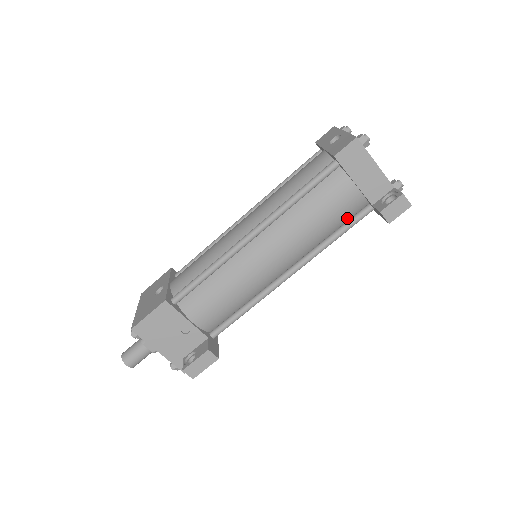
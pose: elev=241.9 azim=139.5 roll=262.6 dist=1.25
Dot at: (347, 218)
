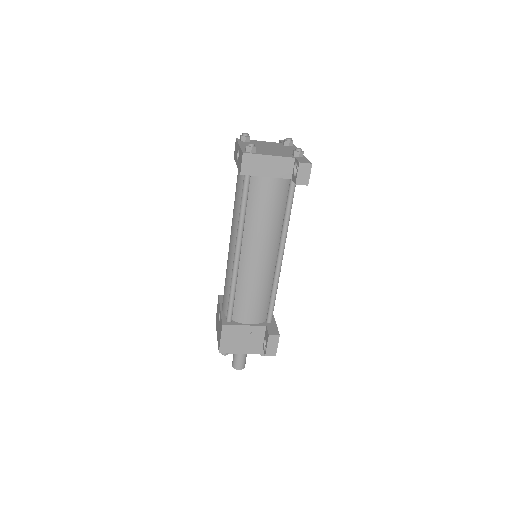
Dot at: (285, 196)
